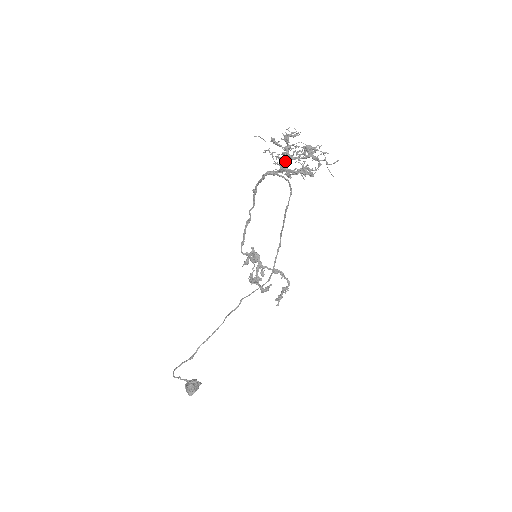
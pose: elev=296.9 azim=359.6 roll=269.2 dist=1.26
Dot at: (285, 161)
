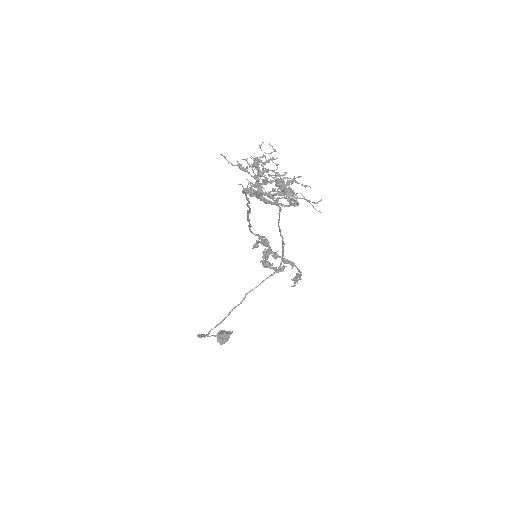
Dot at: (257, 192)
